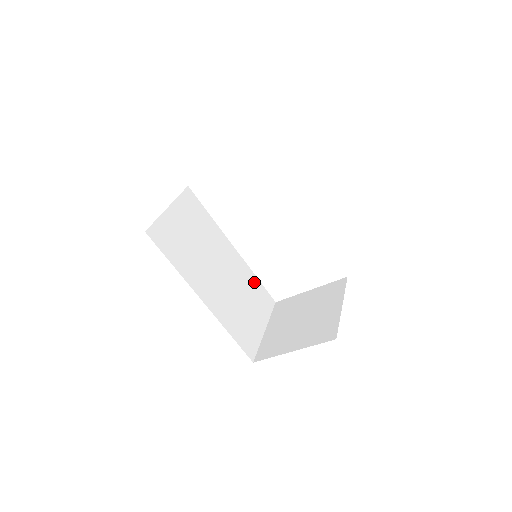
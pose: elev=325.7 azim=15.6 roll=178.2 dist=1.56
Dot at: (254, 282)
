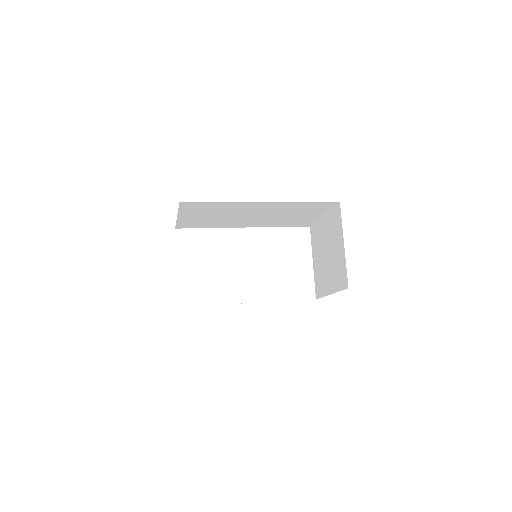
Dot at: occluded
